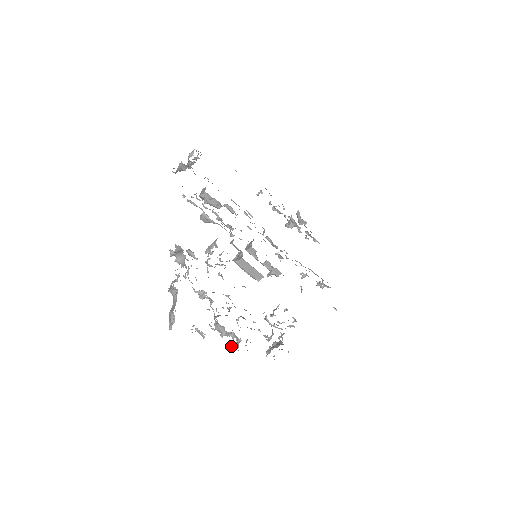
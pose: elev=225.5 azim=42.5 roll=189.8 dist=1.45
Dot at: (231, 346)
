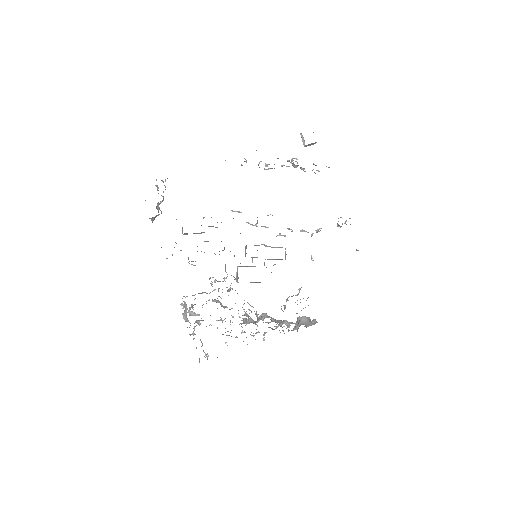
Dot at: occluded
